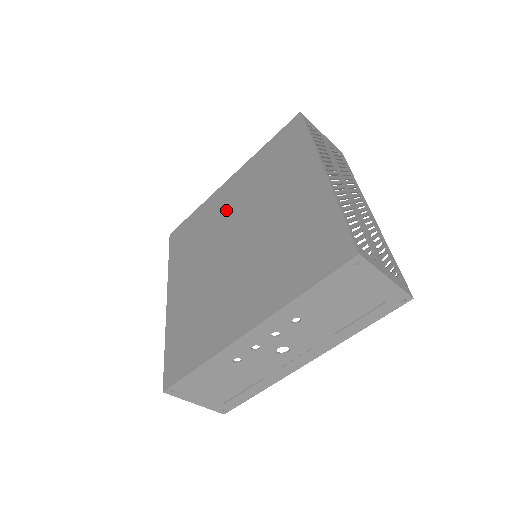
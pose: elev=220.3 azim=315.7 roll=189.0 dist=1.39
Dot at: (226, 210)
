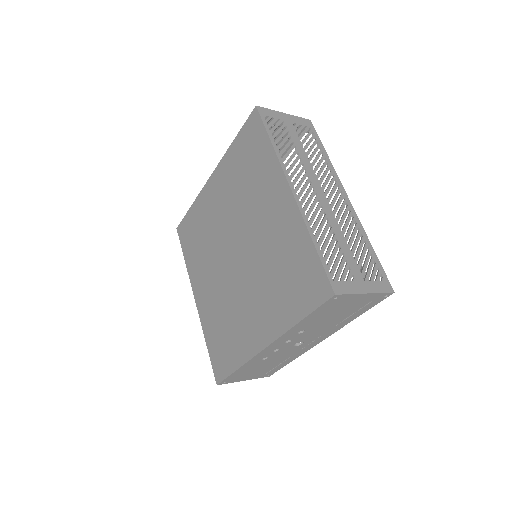
Dot at: (217, 214)
